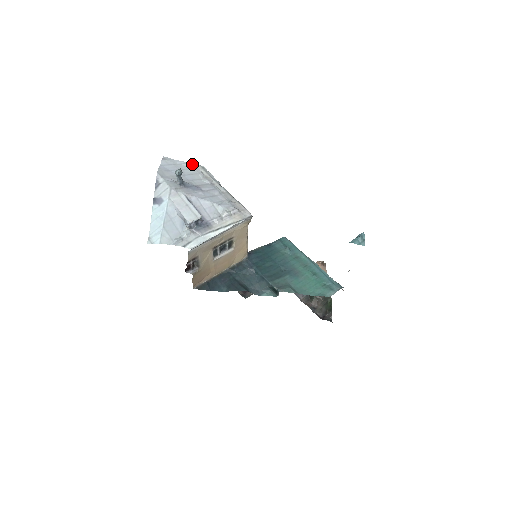
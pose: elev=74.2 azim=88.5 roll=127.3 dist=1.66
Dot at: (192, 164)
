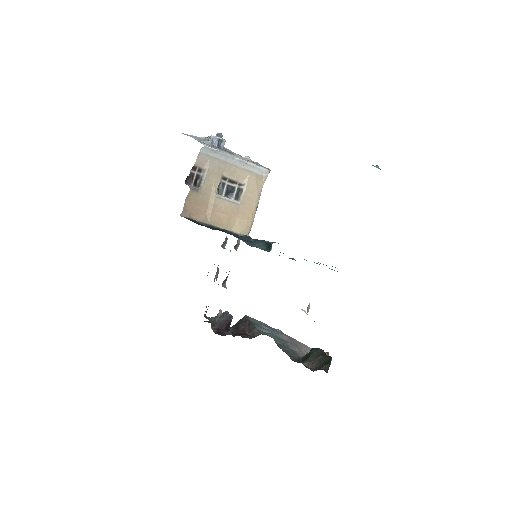
Dot at: occluded
